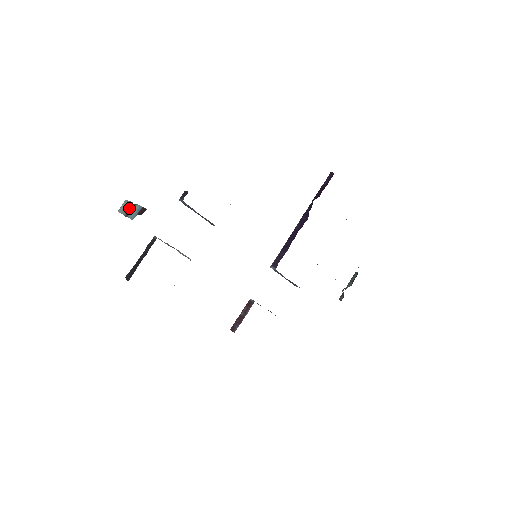
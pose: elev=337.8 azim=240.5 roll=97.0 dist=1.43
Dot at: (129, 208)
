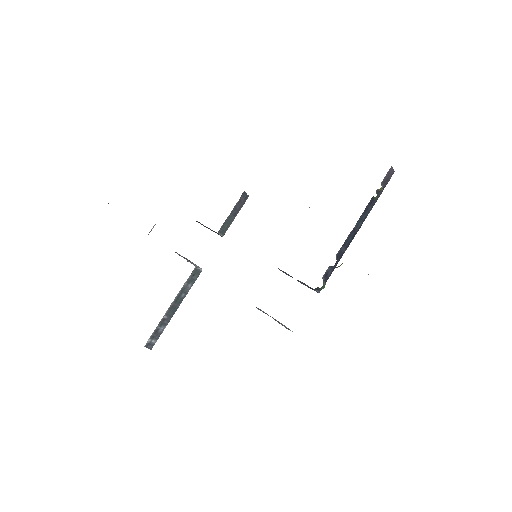
Dot at: occluded
